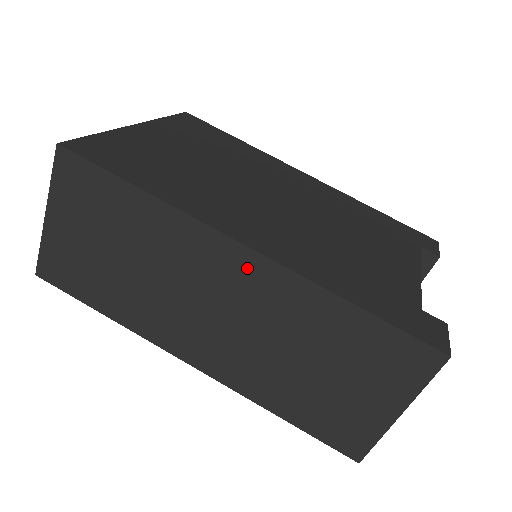
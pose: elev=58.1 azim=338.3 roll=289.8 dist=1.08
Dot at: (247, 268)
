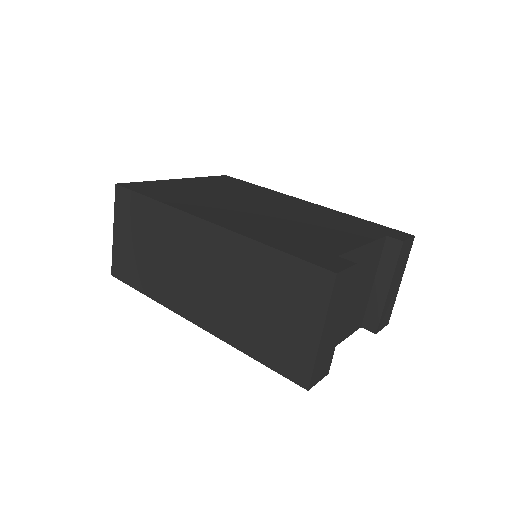
Dot at: (211, 237)
